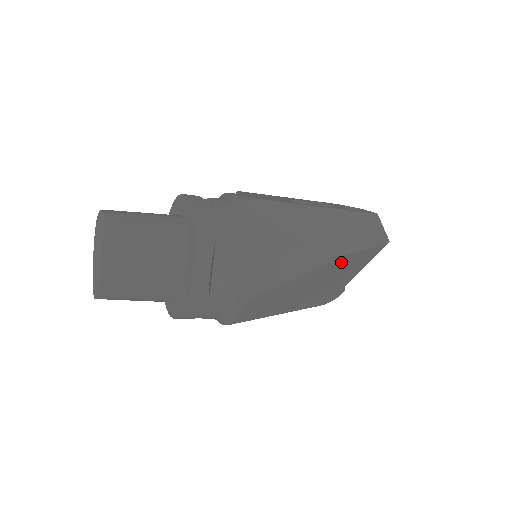
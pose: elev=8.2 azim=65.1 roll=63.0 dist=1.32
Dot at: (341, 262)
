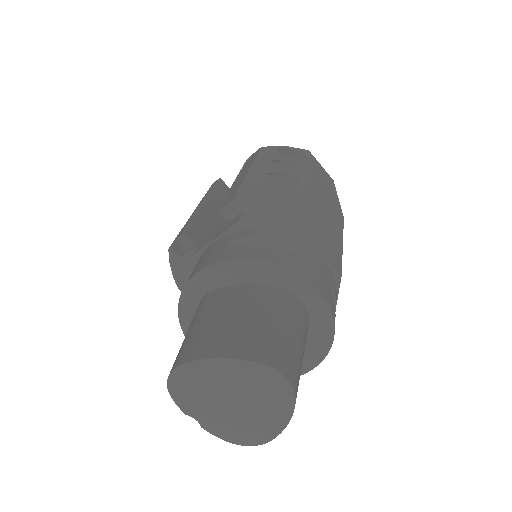
Dot at: occluded
